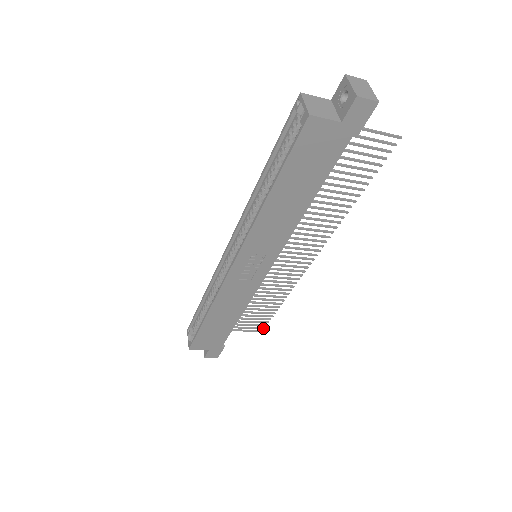
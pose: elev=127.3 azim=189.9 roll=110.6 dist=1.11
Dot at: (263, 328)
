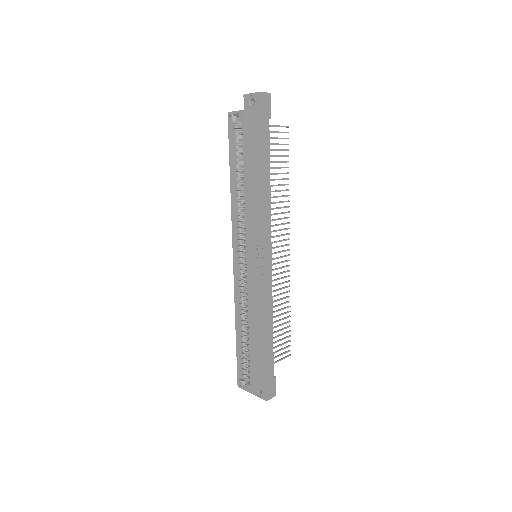
Dot at: (289, 350)
